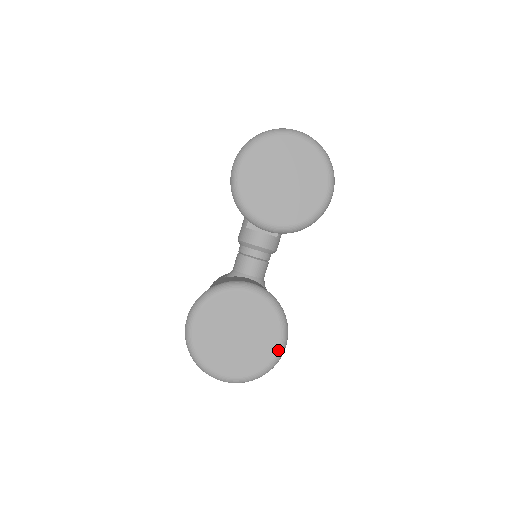
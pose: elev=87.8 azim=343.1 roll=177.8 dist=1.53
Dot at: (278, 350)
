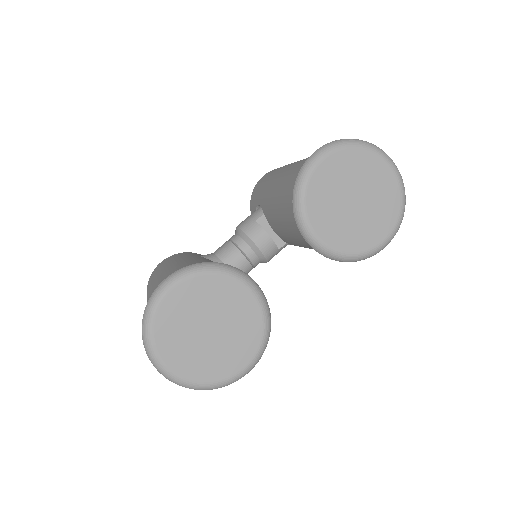
Dot at: (241, 371)
